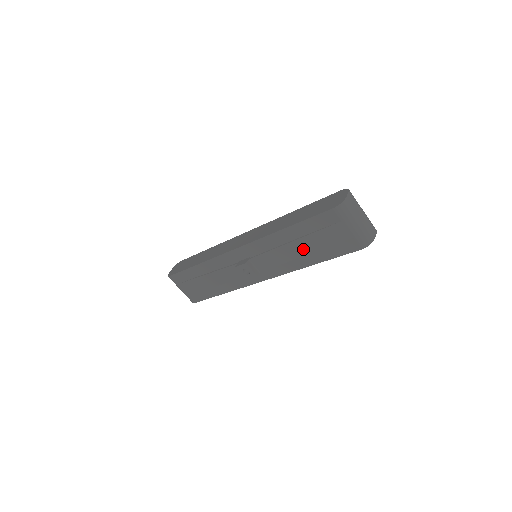
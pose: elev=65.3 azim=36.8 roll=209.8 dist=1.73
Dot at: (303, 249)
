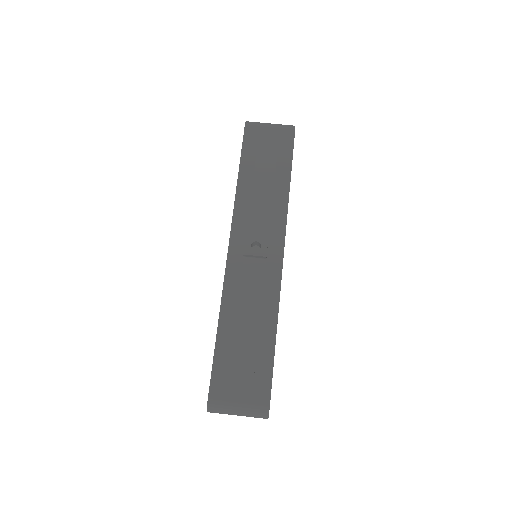
Dot at: (267, 175)
